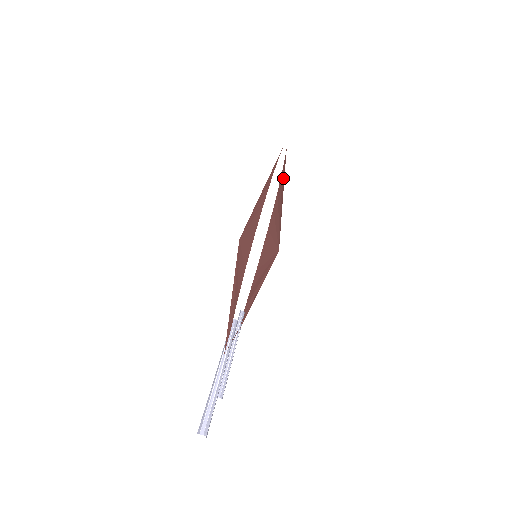
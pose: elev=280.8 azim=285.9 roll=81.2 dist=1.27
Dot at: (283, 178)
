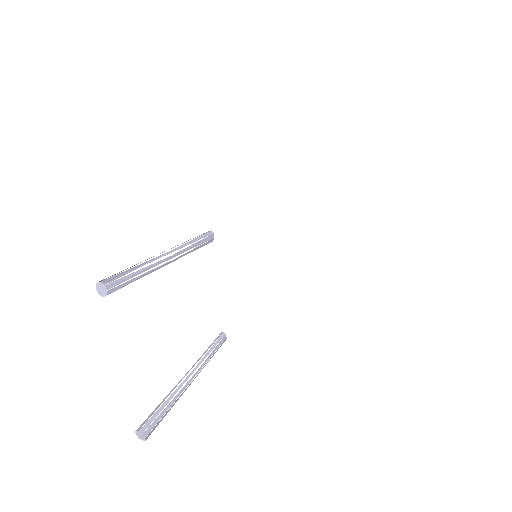
Dot at: occluded
